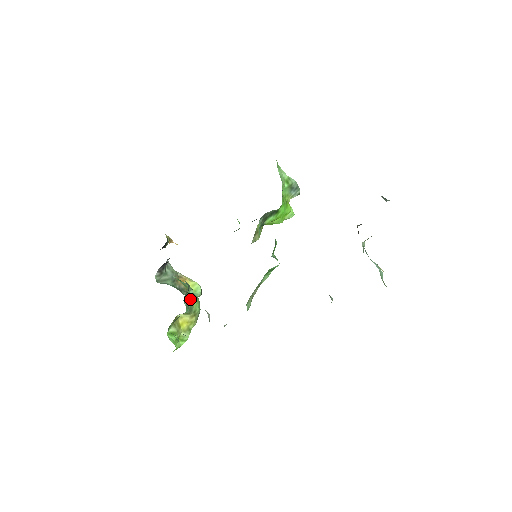
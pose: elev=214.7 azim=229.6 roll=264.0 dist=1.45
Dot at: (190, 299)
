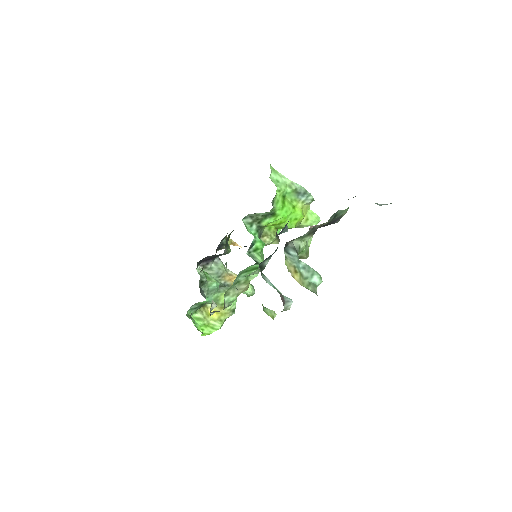
Dot at: (214, 291)
